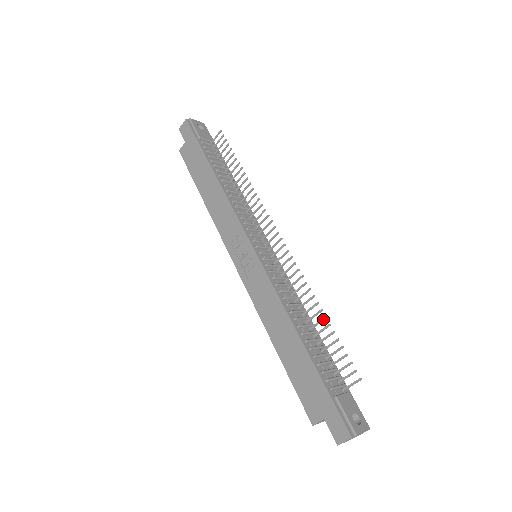
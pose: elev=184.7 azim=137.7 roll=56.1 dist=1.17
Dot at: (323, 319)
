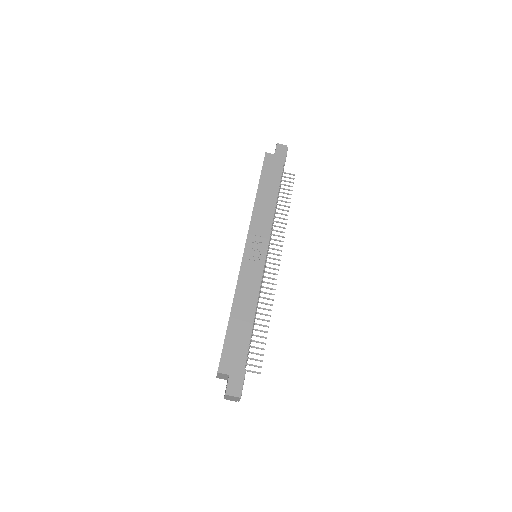
Dot at: (266, 326)
